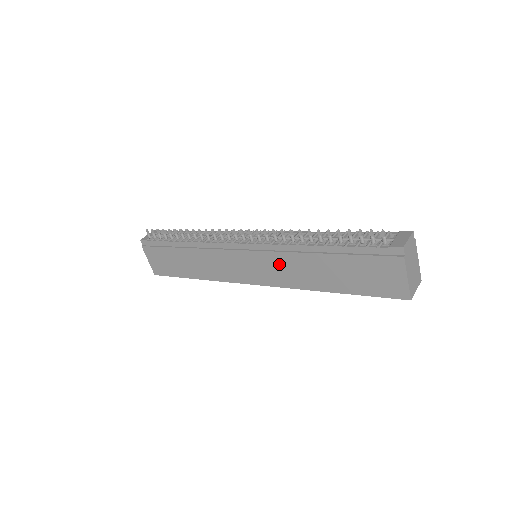
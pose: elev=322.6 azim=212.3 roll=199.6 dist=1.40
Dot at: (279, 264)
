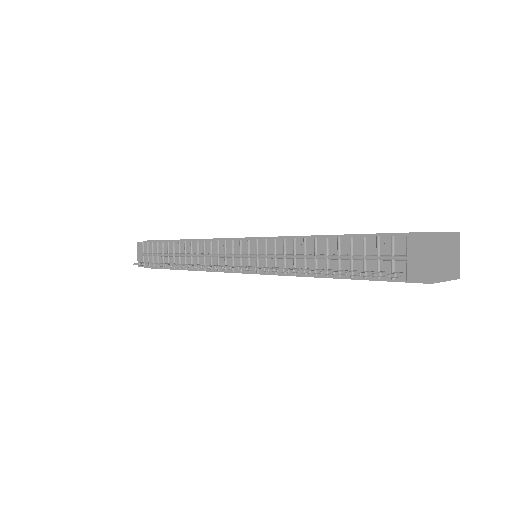
Dot at: occluded
